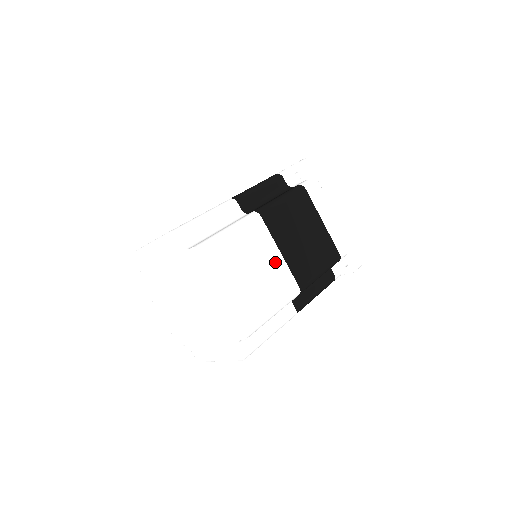
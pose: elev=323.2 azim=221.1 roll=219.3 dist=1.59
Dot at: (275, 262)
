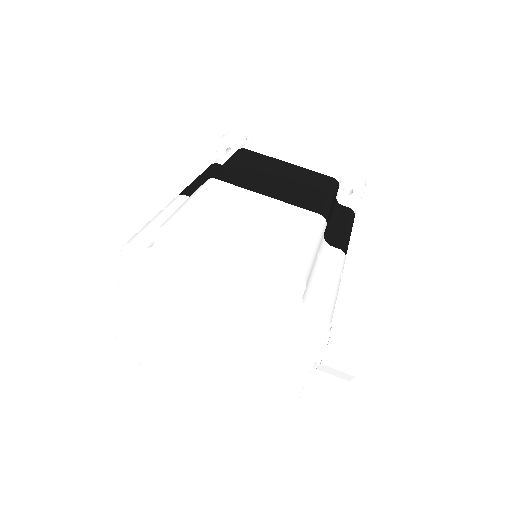
Dot at: (268, 205)
